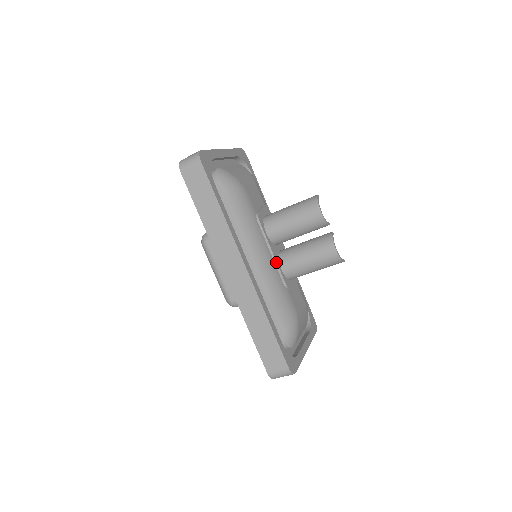
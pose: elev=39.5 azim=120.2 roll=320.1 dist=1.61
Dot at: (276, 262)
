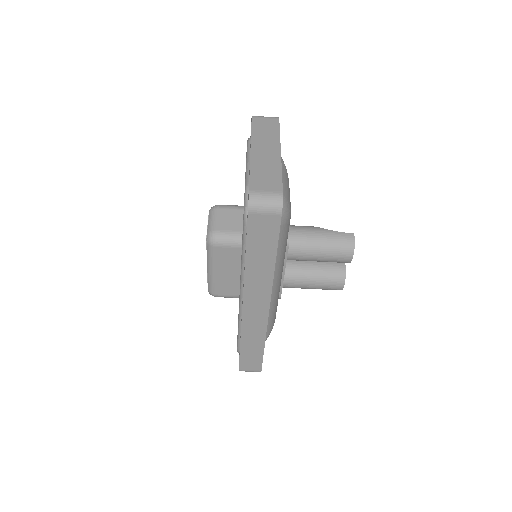
Dot at: occluded
